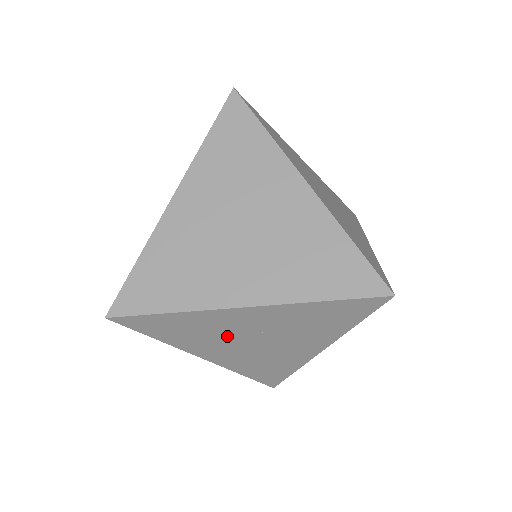
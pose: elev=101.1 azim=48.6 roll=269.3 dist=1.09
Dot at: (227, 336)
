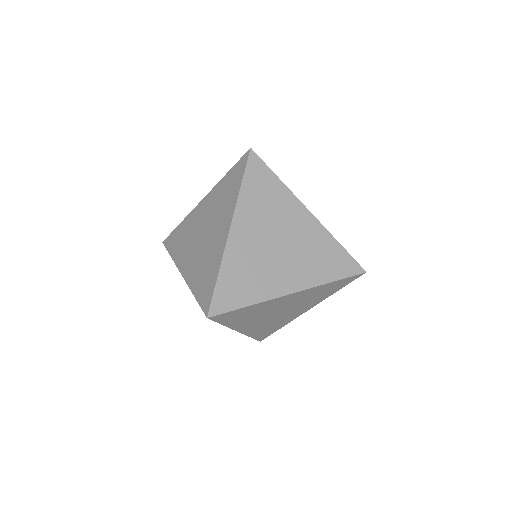
Dot at: (266, 313)
